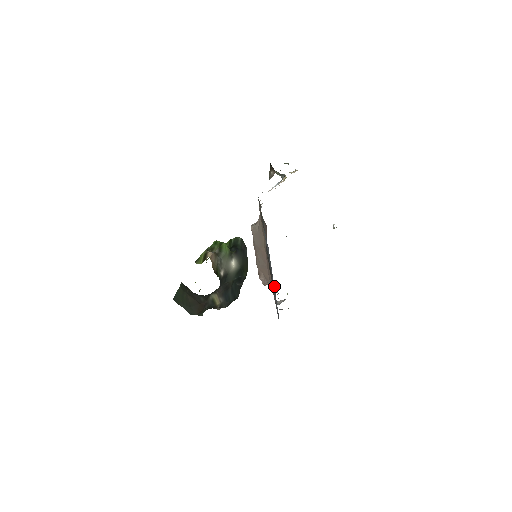
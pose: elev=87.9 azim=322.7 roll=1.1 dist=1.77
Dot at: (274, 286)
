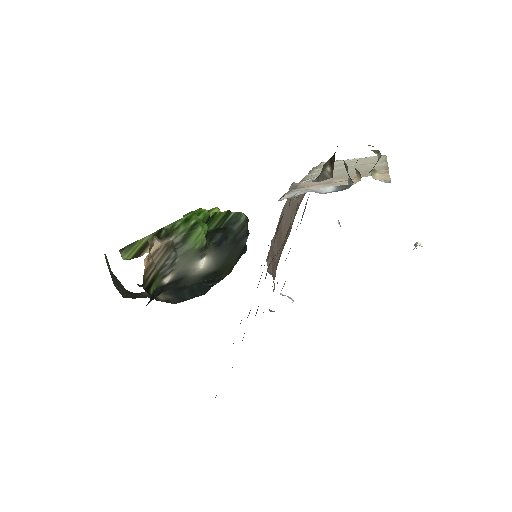
Dot at: occluded
